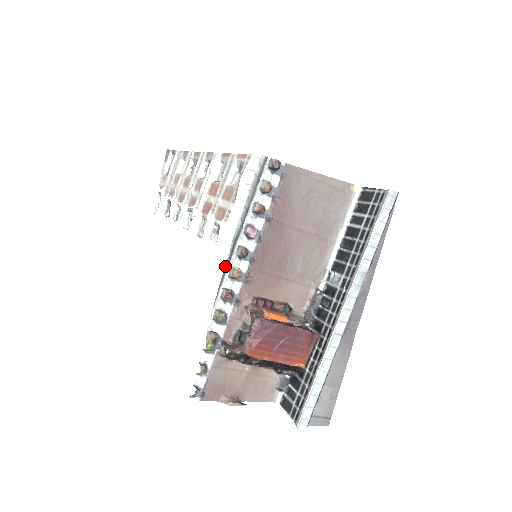
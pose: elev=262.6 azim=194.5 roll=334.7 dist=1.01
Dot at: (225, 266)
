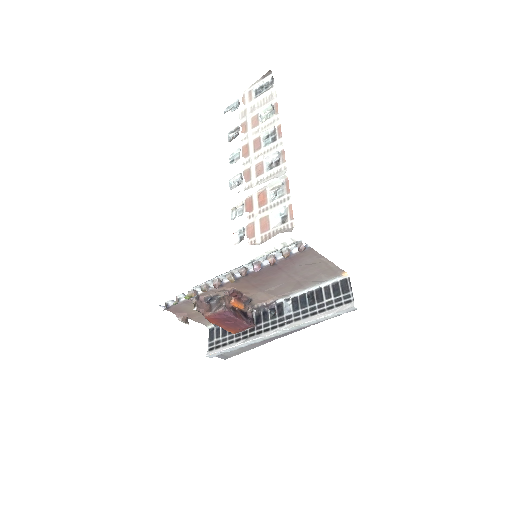
Dot at: (227, 272)
